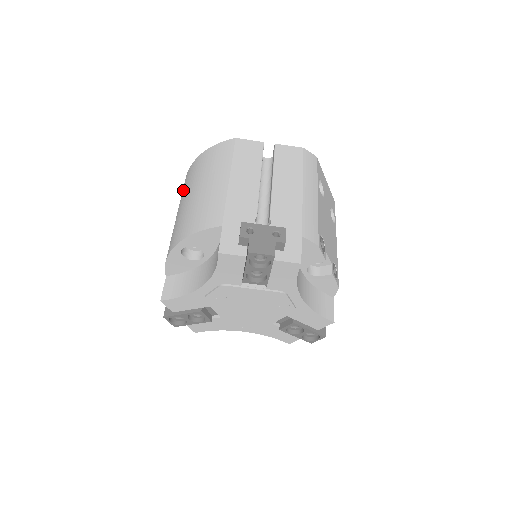
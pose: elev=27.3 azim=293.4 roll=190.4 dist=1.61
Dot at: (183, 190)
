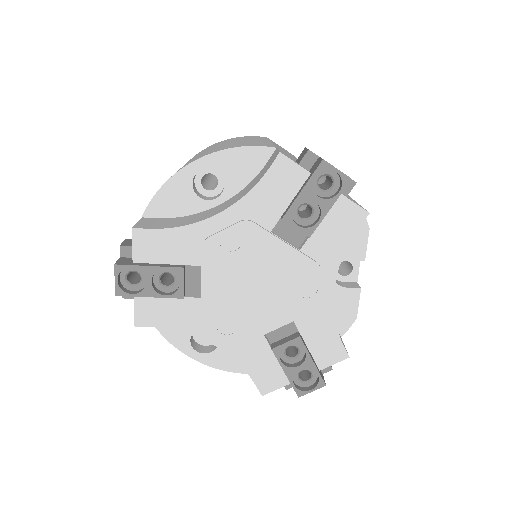
Dot at: occluded
